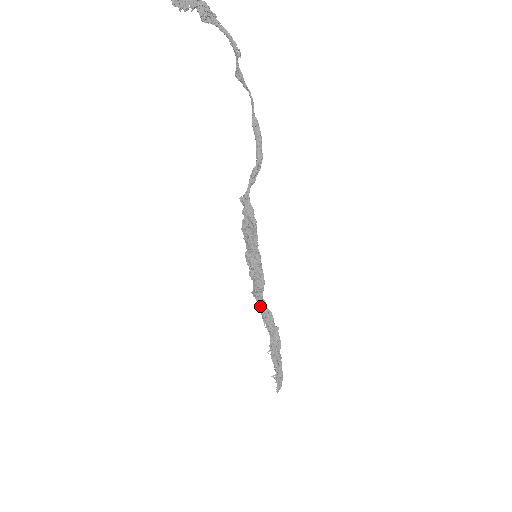
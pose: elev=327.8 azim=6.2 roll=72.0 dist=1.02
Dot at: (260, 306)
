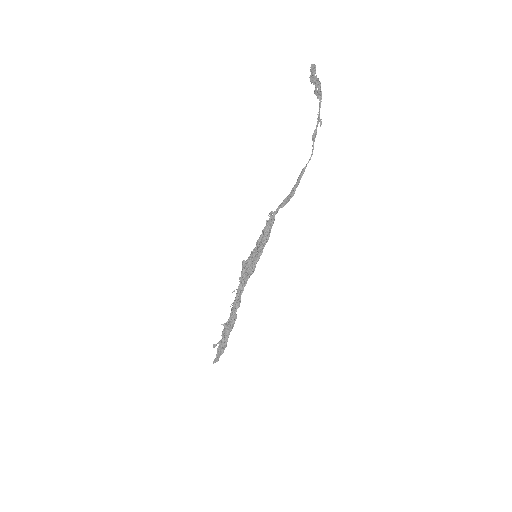
Dot at: (239, 291)
